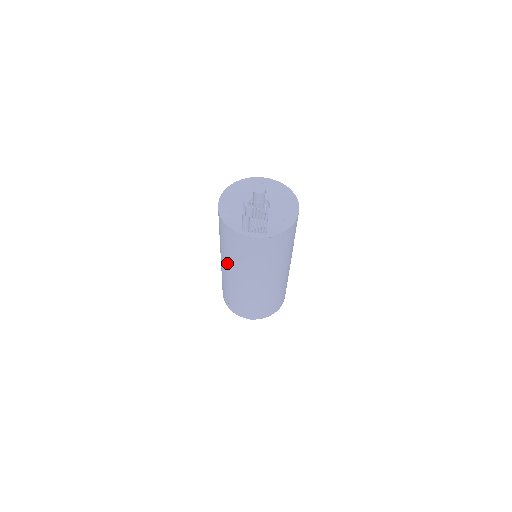
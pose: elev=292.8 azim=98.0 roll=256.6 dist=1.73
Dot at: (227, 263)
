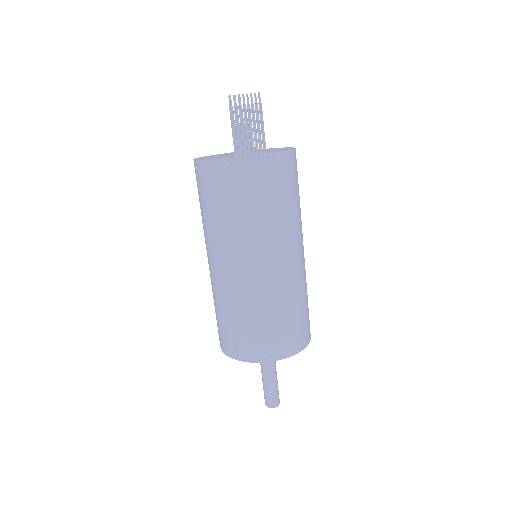
Dot at: (222, 245)
